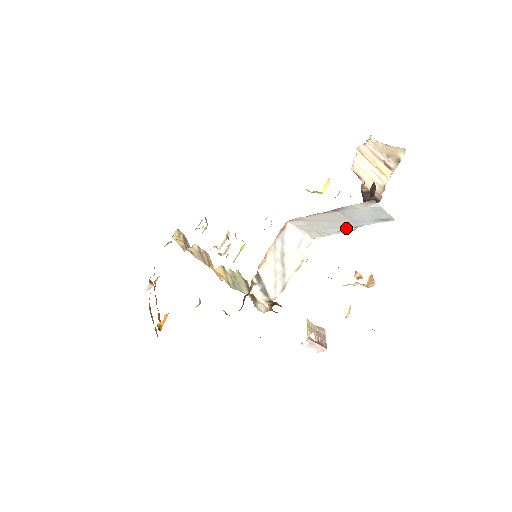
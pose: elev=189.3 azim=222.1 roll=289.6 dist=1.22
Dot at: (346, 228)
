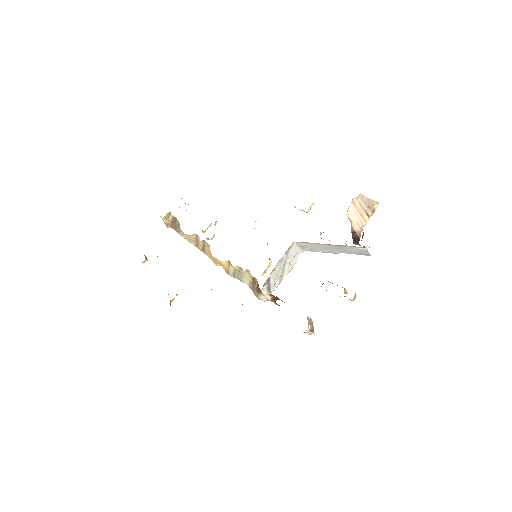
Dot at: (333, 252)
